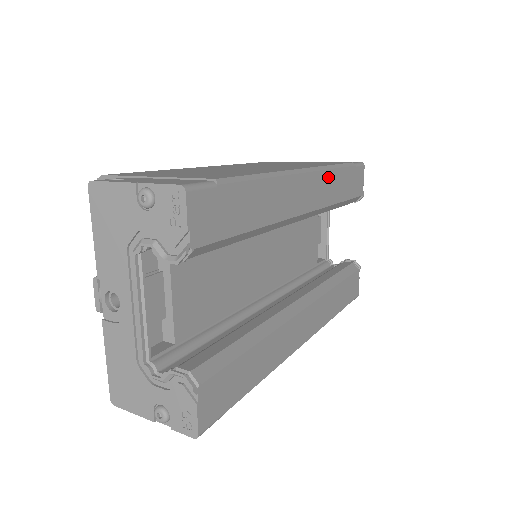
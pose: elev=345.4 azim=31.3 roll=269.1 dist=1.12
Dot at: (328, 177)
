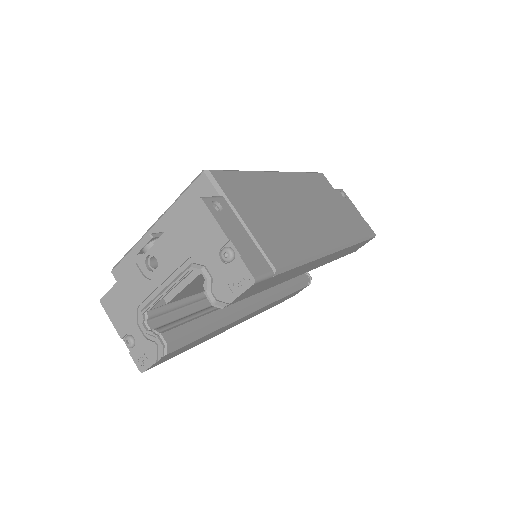
Dot at: (343, 251)
